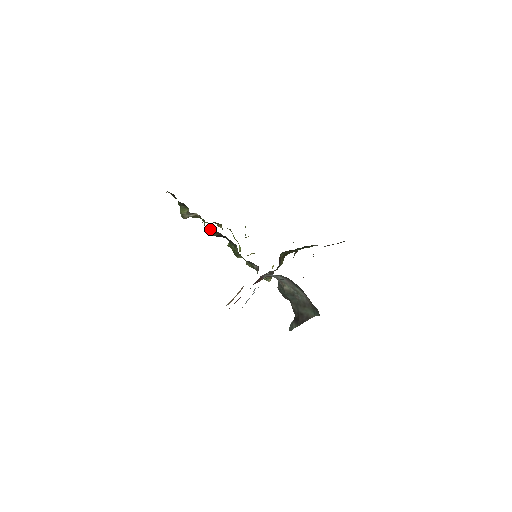
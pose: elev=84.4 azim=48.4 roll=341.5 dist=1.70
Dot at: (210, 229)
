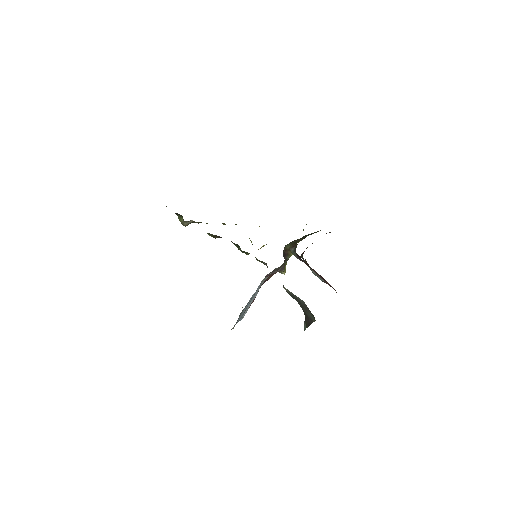
Dot at: (209, 233)
